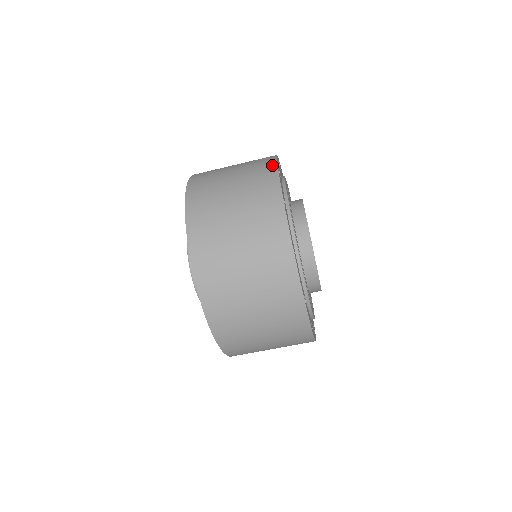
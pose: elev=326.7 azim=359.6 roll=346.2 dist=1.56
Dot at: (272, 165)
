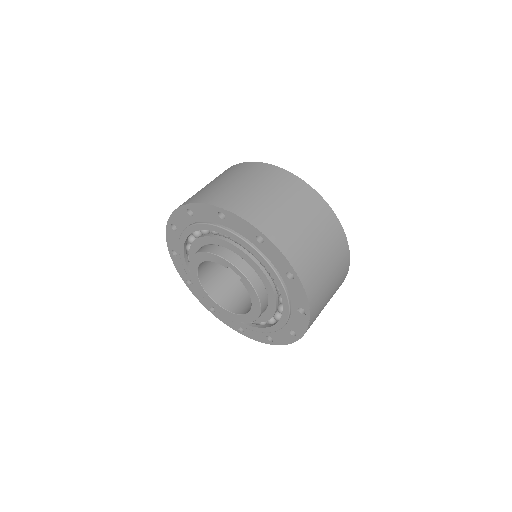
Dot at: (313, 192)
